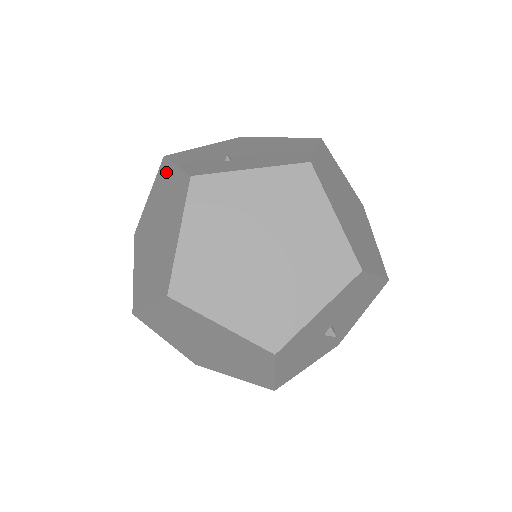
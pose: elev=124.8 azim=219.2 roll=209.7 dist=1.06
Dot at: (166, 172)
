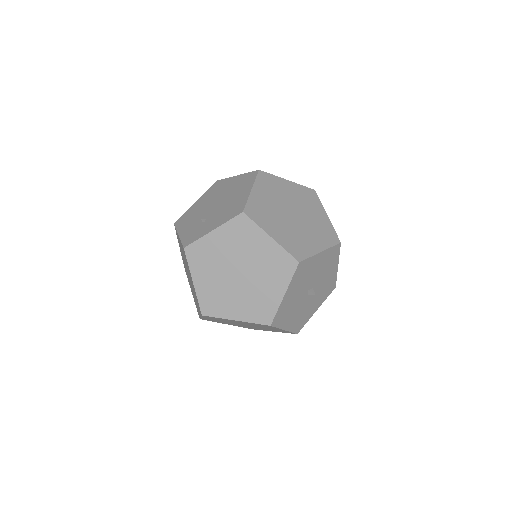
Dot at: occluded
